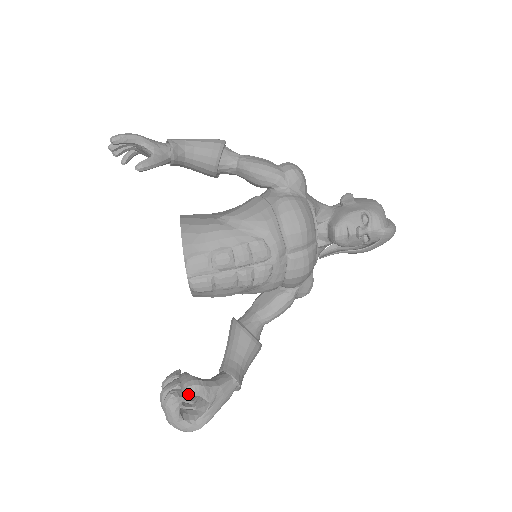
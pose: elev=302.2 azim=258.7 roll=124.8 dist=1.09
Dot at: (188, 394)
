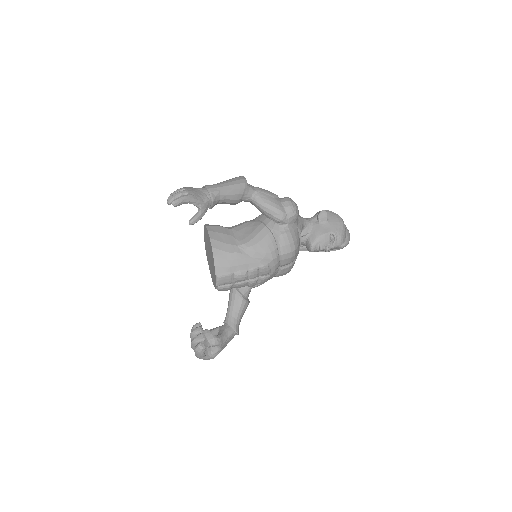
Dot at: occluded
